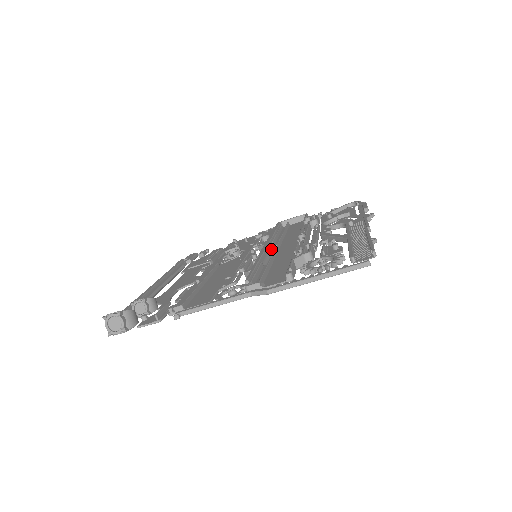
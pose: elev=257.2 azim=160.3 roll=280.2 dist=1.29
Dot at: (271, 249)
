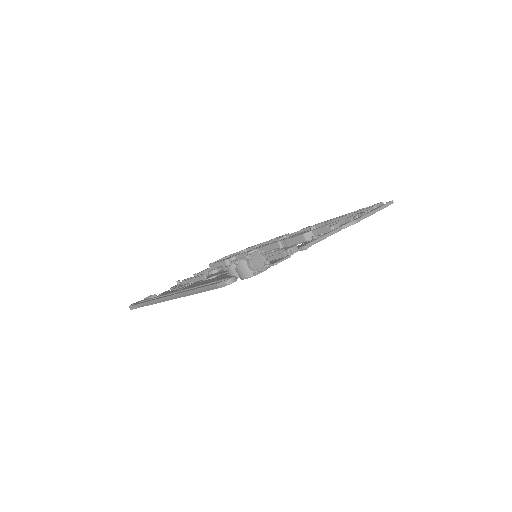
Dot at: occluded
